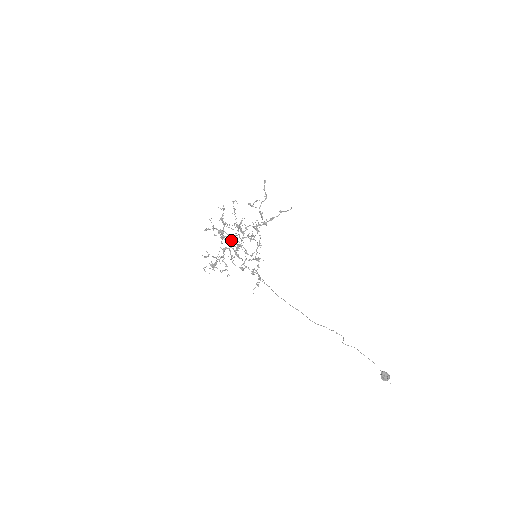
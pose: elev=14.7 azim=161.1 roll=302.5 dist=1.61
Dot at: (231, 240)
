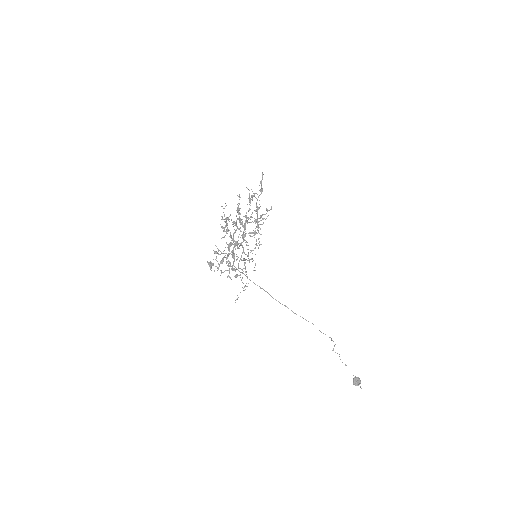
Dot at: occluded
